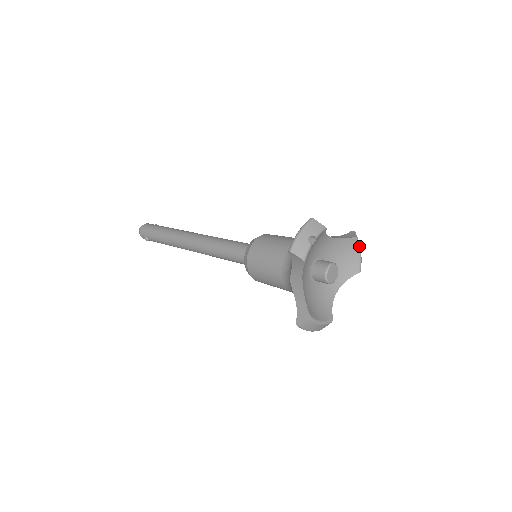
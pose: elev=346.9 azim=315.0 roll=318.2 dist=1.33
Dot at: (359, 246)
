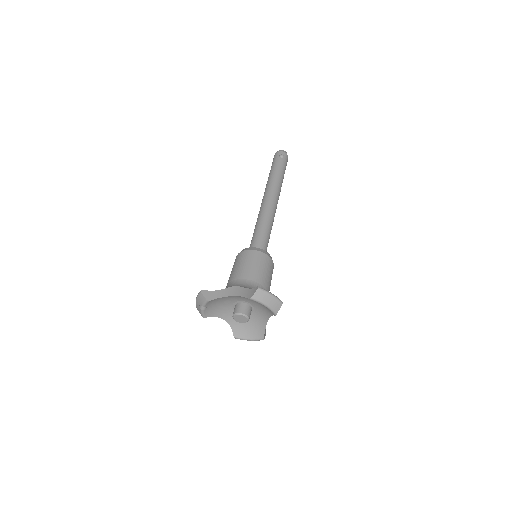
Dot at: (260, 303)
